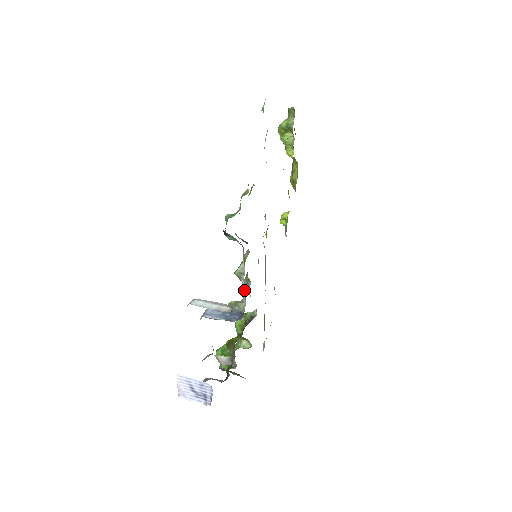
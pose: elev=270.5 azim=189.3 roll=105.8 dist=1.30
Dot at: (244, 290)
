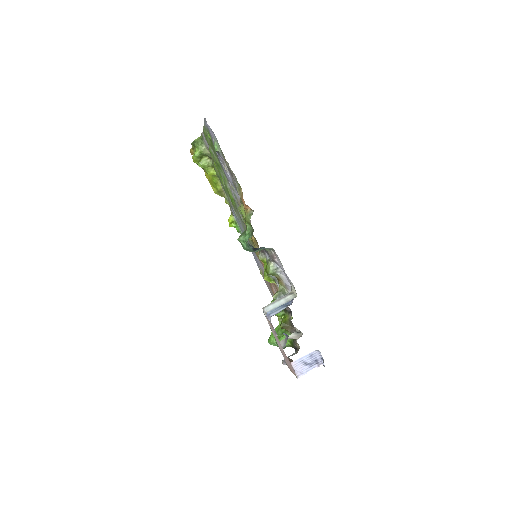
Dot at: (285, 278)
